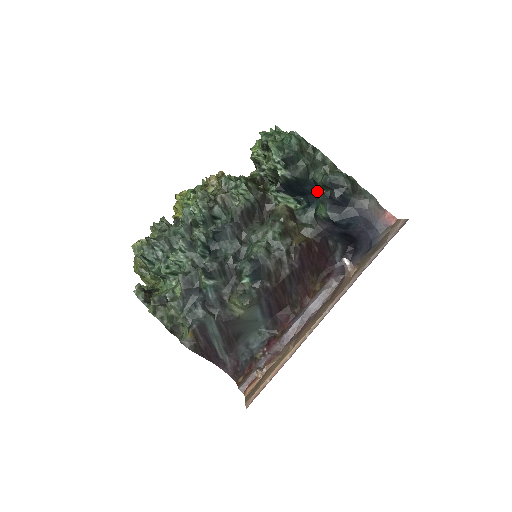
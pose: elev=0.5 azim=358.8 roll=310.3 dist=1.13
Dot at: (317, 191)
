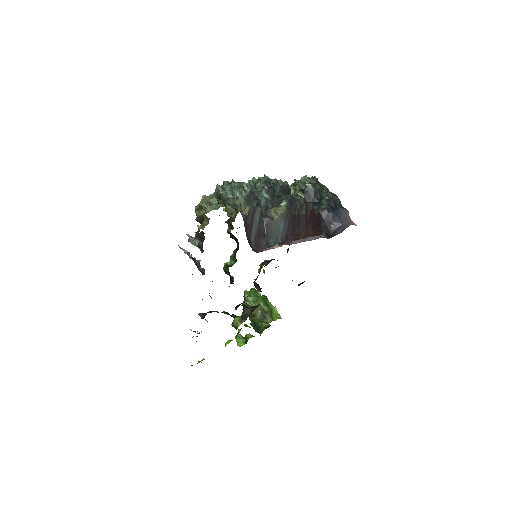
Dot at: (321, 201)
